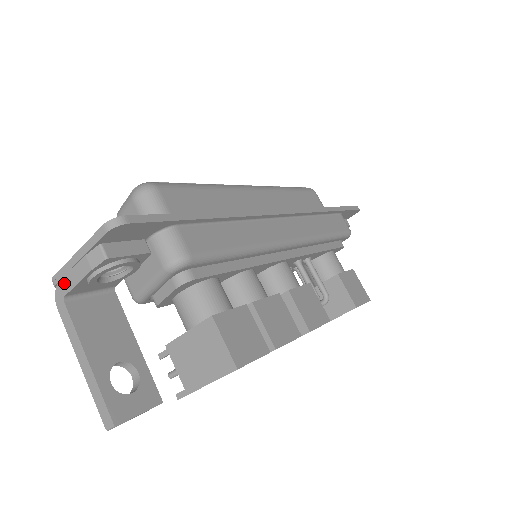
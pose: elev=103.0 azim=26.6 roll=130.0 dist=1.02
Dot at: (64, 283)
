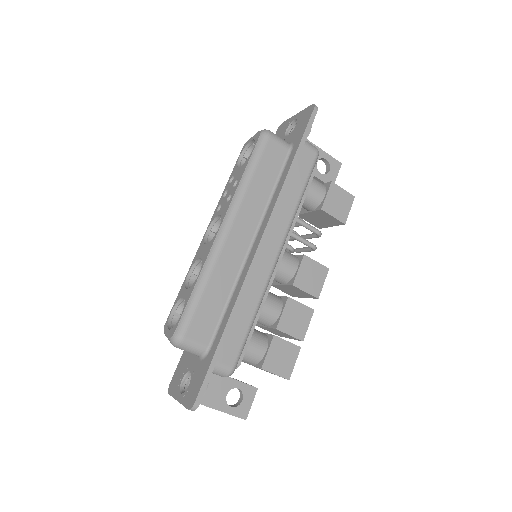
Dot at: occluded
